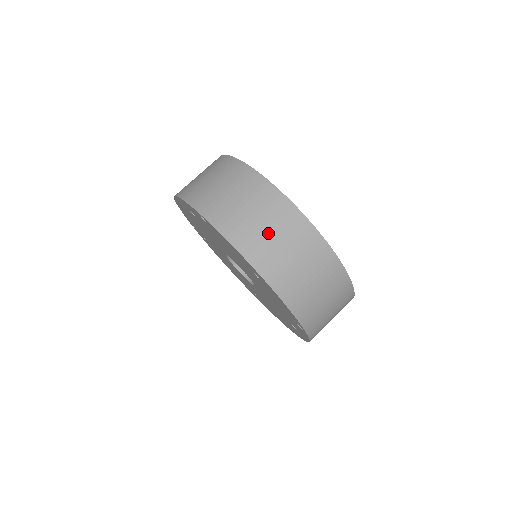
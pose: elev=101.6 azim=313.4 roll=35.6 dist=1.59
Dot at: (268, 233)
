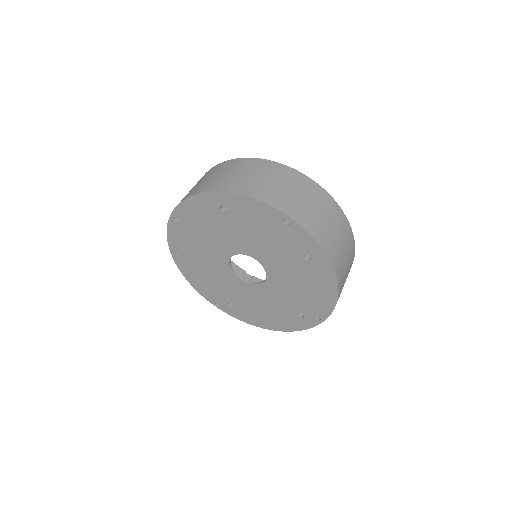
Dot at: (211, 178)
